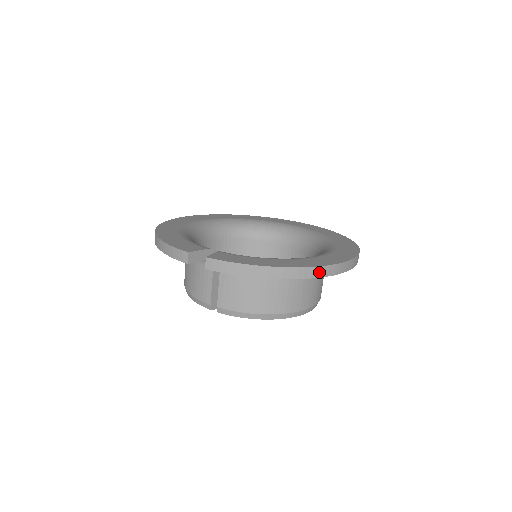
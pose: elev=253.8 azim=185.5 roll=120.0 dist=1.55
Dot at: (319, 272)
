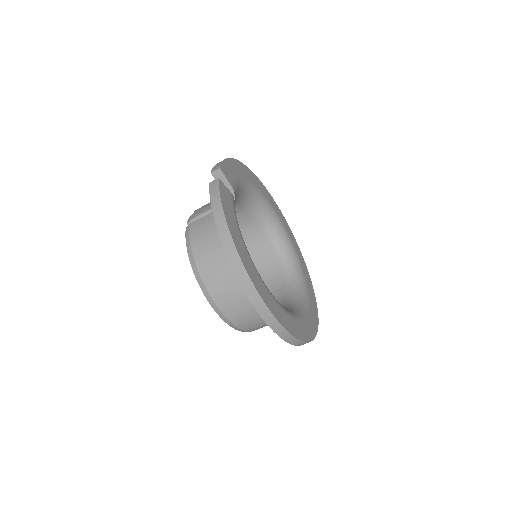
Dot at: (243, 276)
